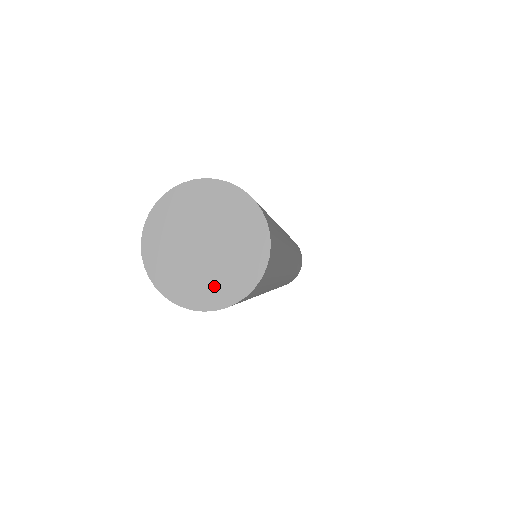
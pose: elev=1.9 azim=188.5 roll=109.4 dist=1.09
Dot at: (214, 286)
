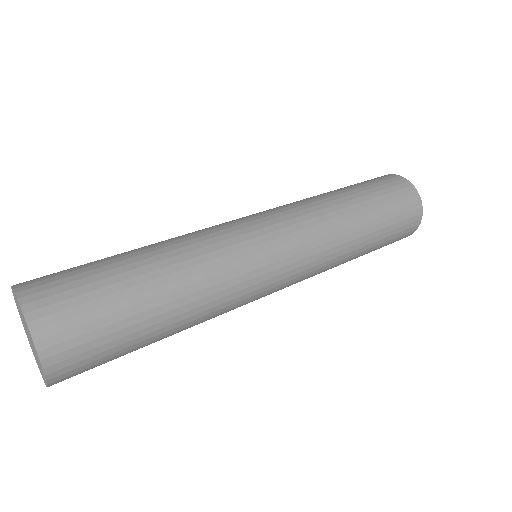
Dot at: occluded
